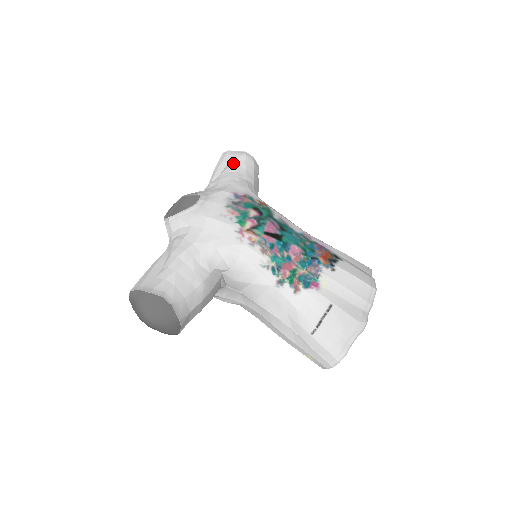
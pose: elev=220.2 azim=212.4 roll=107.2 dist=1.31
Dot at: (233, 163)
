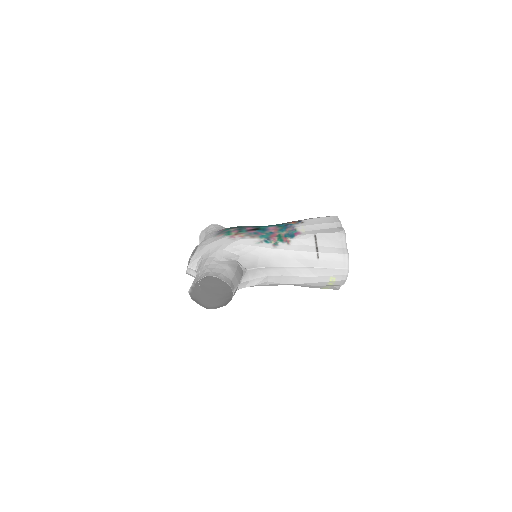
Dot at: (207, 231)
